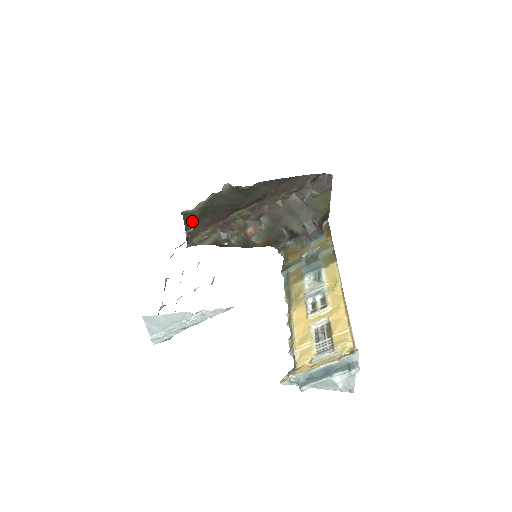
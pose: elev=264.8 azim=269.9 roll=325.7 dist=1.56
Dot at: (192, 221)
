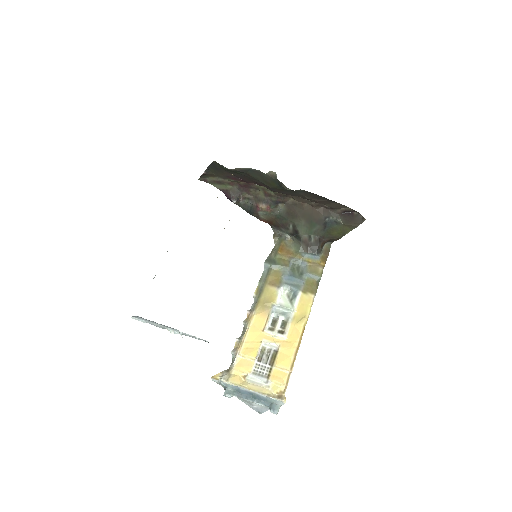
Dot at: (218, 168)
